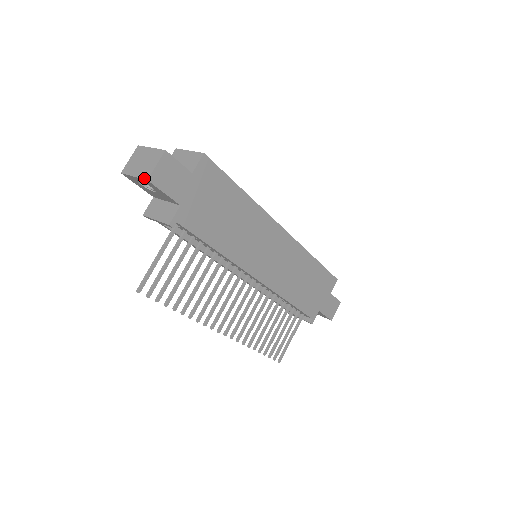
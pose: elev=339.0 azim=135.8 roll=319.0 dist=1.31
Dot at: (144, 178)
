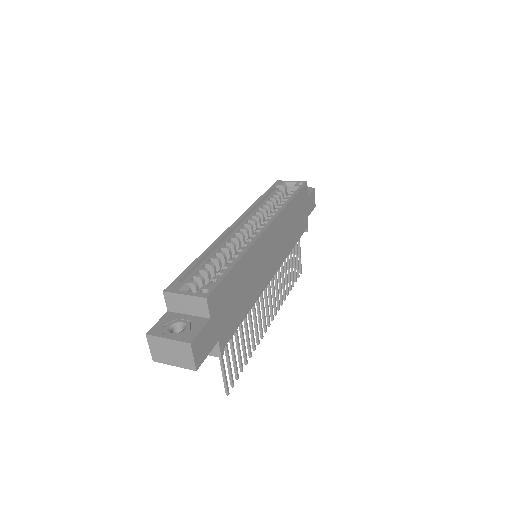
Dot at: (190, 369)
